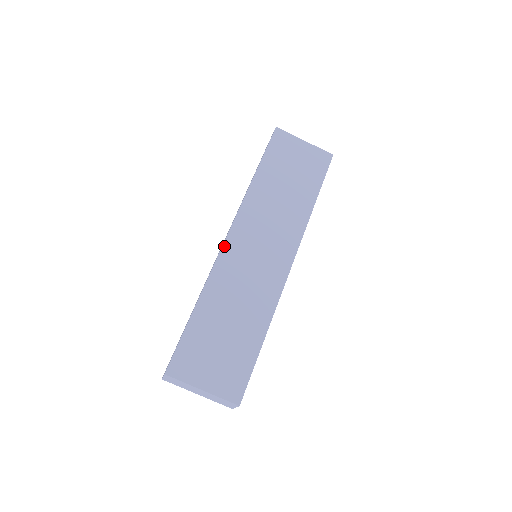
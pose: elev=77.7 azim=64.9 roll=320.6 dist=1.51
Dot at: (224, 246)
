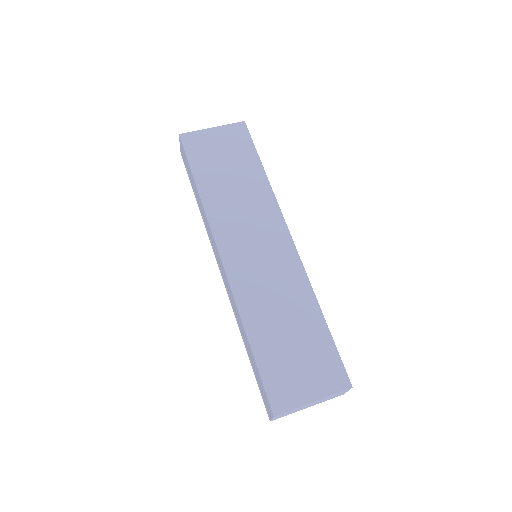
Dot at: (226, 270)
